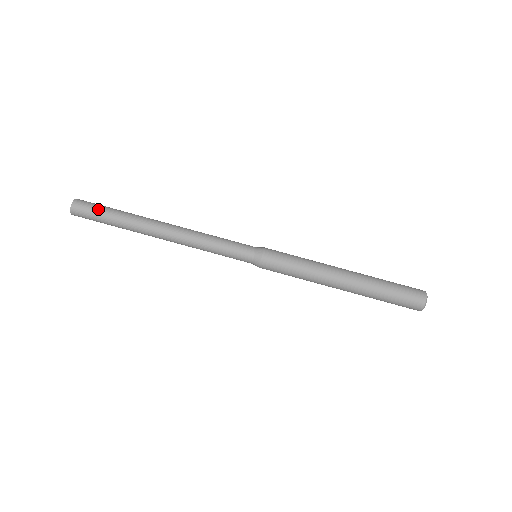
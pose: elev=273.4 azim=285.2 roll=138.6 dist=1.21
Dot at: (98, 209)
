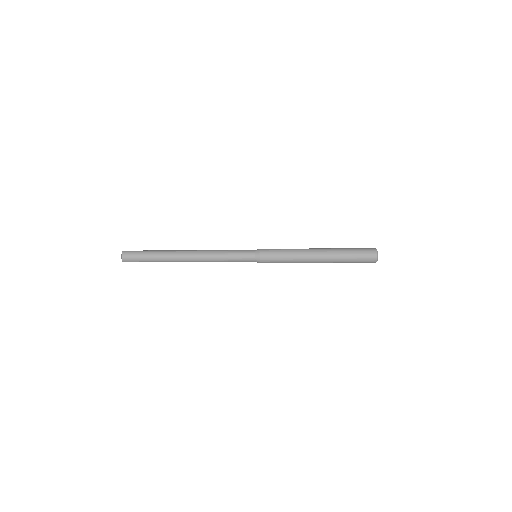
Dot at: (141, 252)
